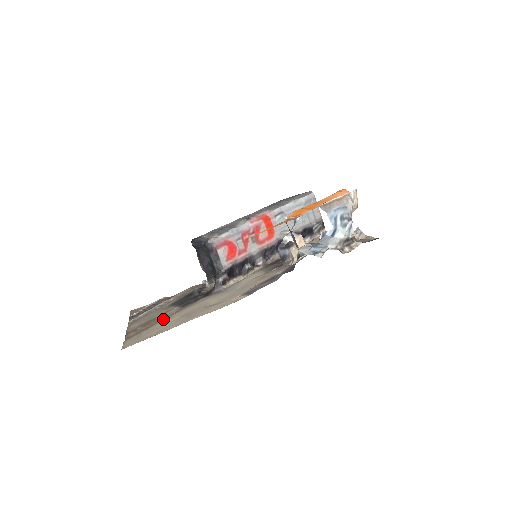
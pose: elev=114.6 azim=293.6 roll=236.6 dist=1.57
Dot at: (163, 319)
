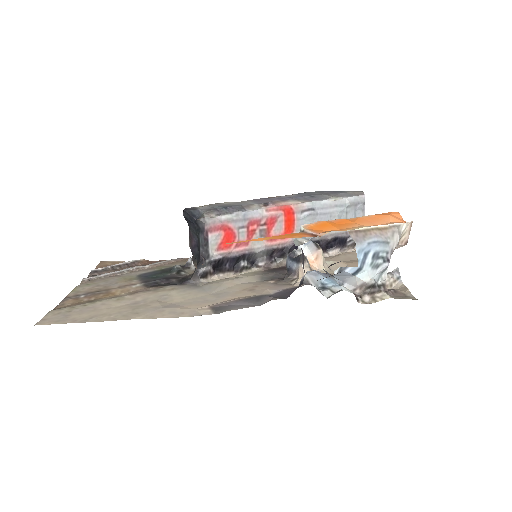
Dot at: (112, 297)
